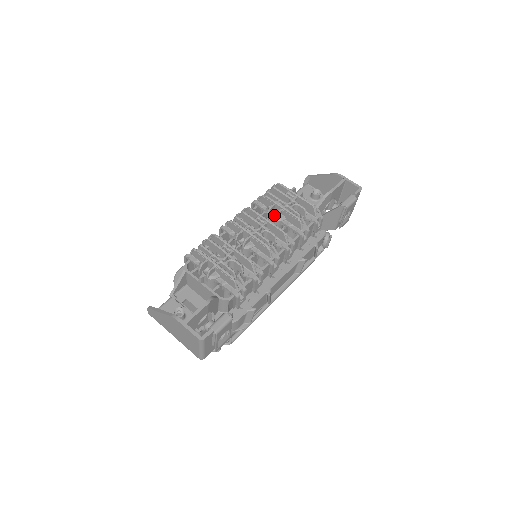
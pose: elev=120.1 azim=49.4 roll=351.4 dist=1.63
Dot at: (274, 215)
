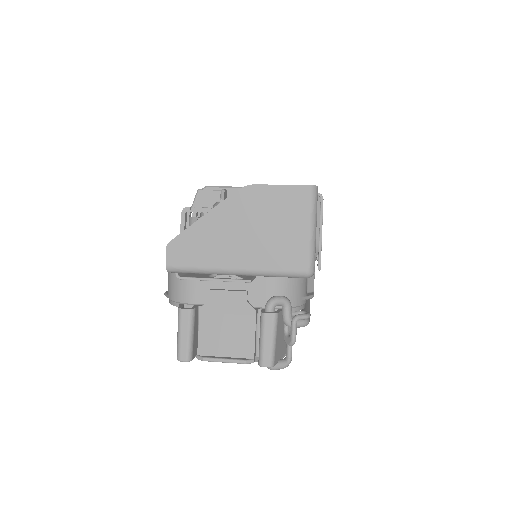
Dot at: occluded
